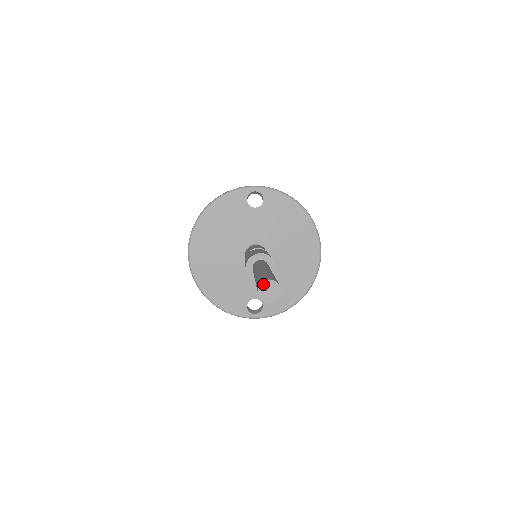
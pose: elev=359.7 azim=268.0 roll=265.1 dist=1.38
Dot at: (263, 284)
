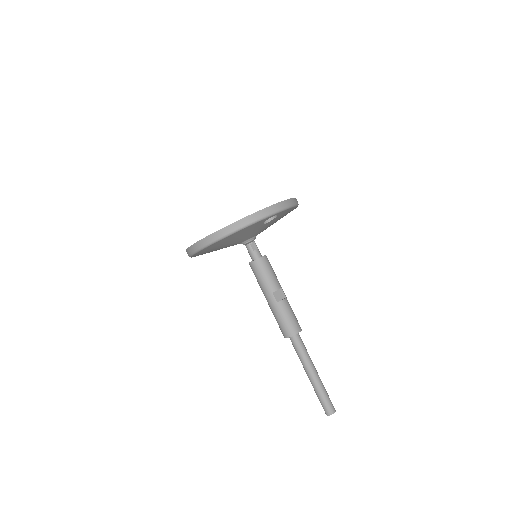
Dot at: occluded
